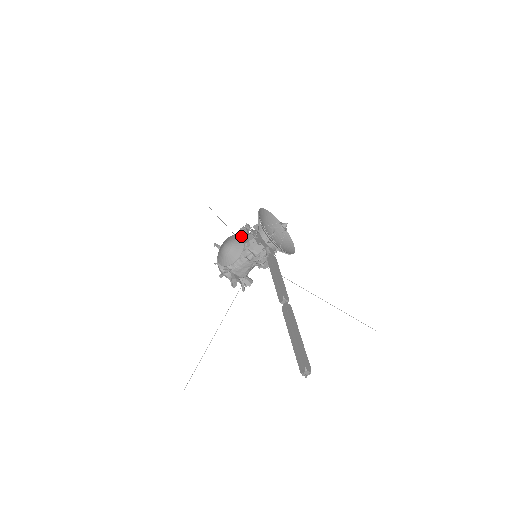
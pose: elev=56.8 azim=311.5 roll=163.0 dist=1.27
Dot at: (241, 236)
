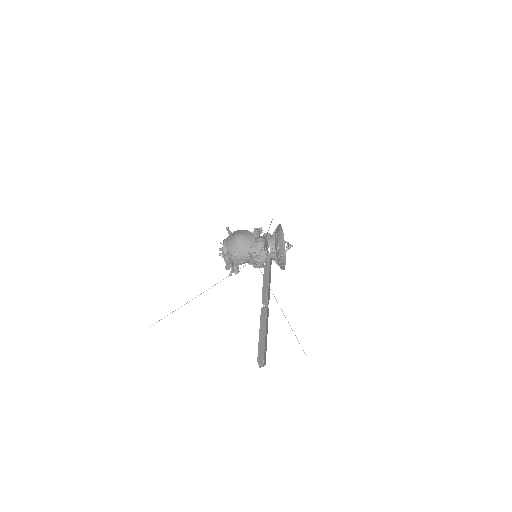
Dot at: (254, 235)
